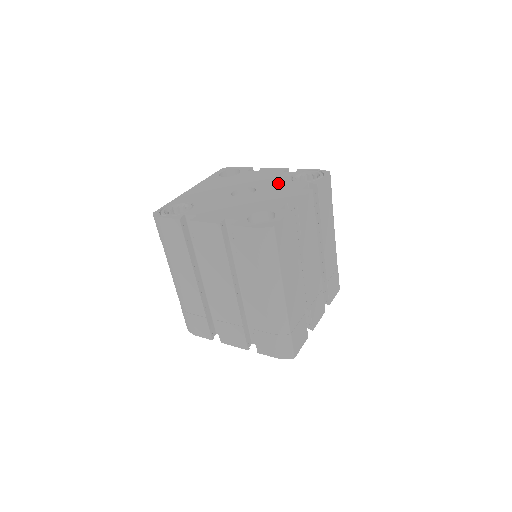
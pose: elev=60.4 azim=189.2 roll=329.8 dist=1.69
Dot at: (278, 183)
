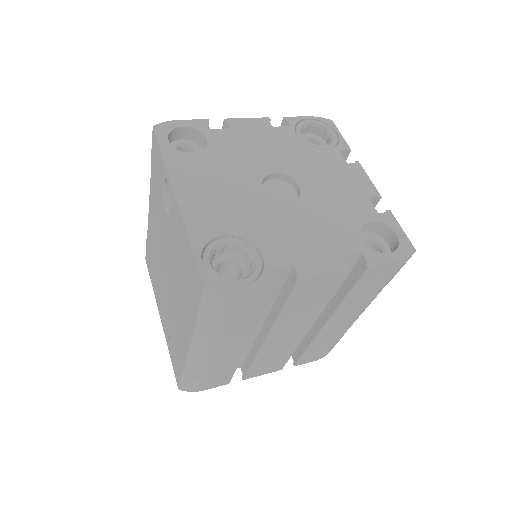
Dot at: (302, 156)
